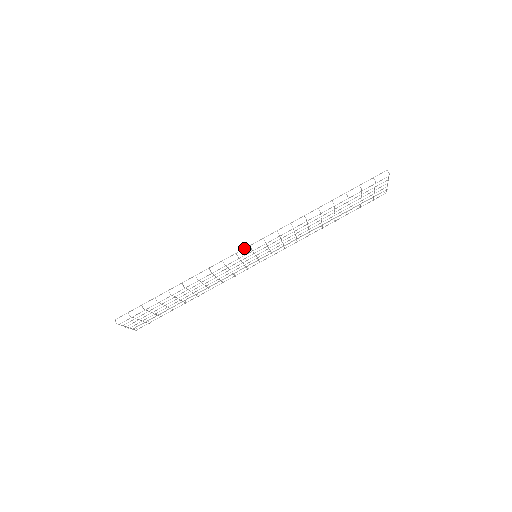
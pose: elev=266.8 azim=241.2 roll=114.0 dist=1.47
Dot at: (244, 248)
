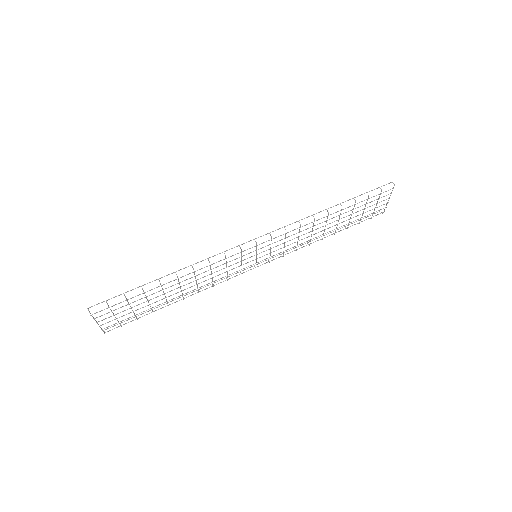
Dot at: (248, 241)
